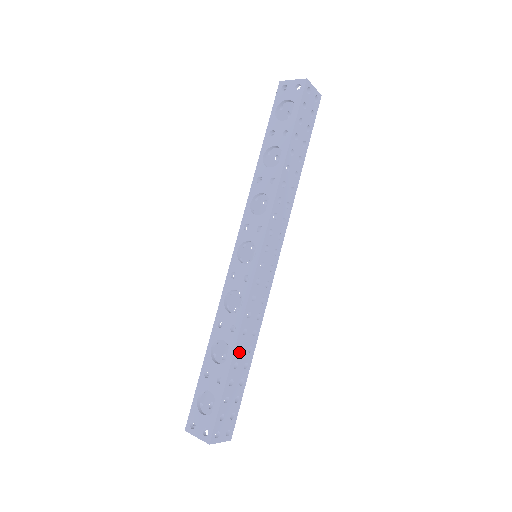
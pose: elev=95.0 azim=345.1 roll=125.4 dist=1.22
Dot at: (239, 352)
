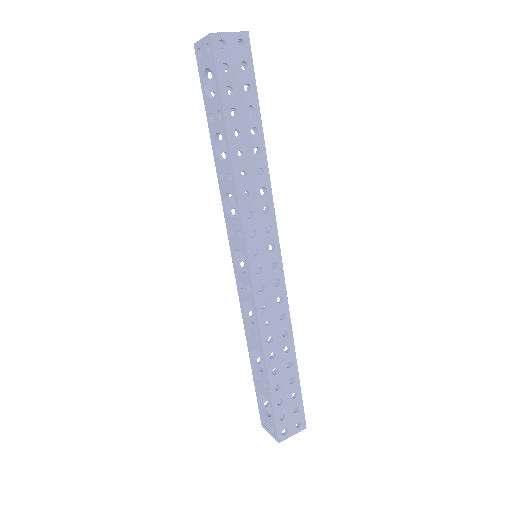
Dot at: (273, 359)
